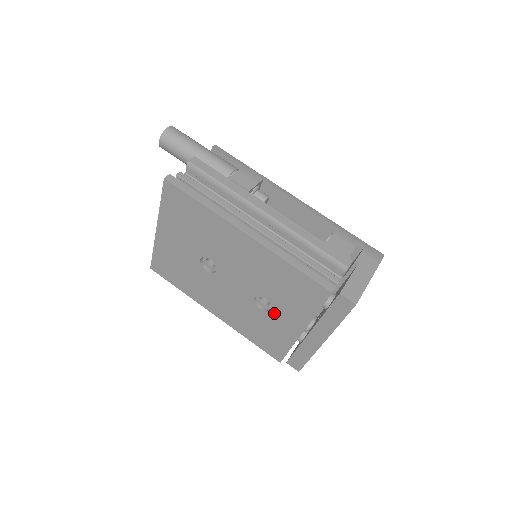
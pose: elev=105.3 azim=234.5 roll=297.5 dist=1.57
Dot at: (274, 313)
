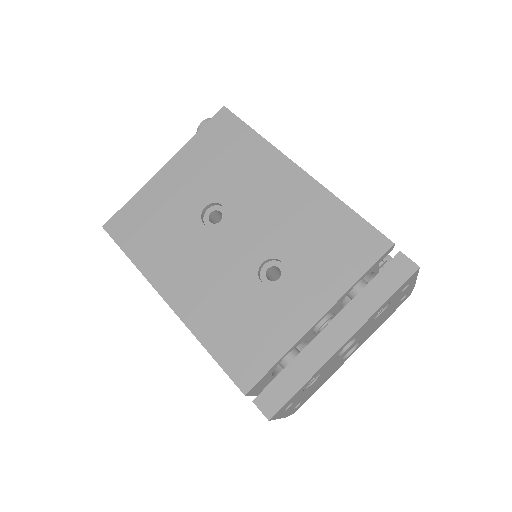
Dot at: (284, 287)
